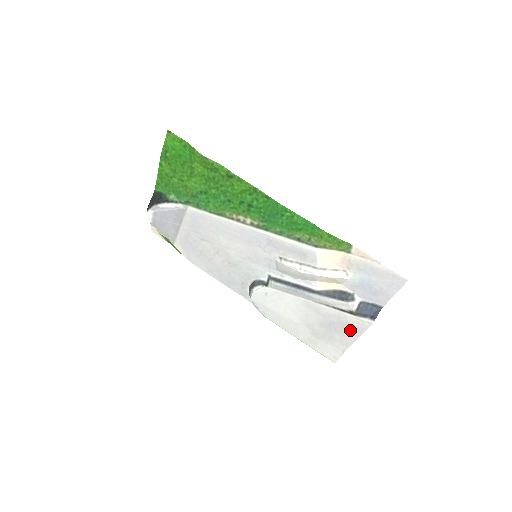
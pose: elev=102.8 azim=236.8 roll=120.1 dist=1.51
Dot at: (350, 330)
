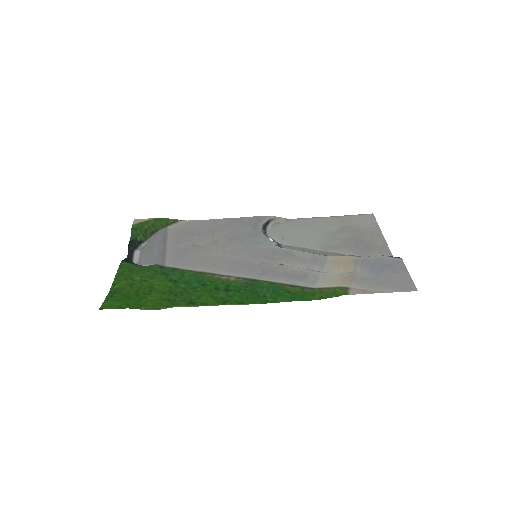
Dot at: (377, 248)
